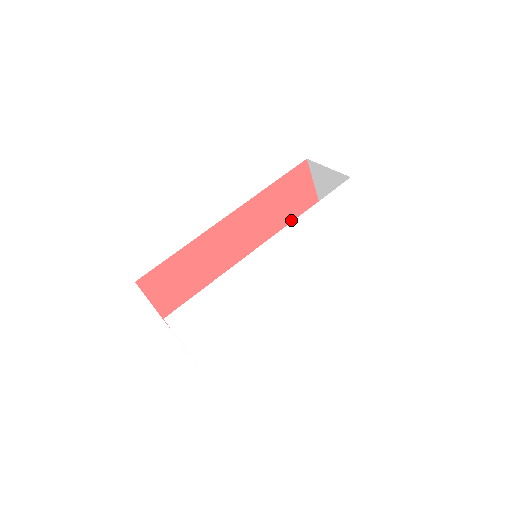
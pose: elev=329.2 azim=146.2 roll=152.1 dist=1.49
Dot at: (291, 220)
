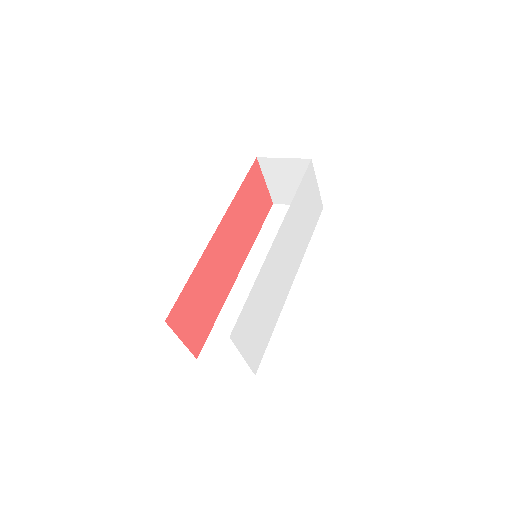
Dot at: (257, 218)
